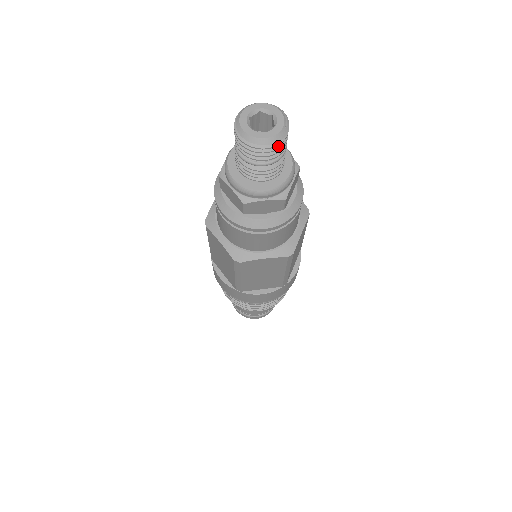
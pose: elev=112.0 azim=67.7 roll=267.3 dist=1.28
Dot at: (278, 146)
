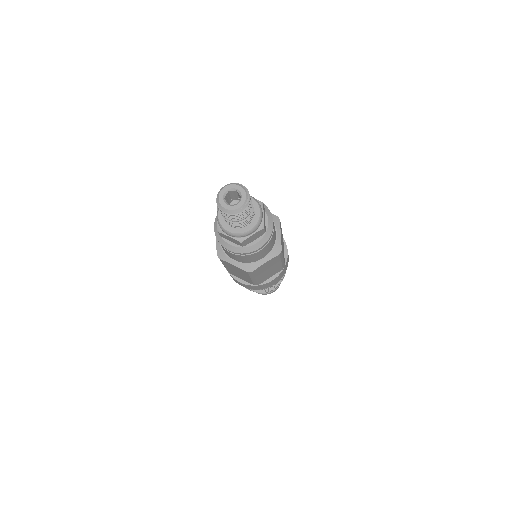
Dot at: (235, 215)
